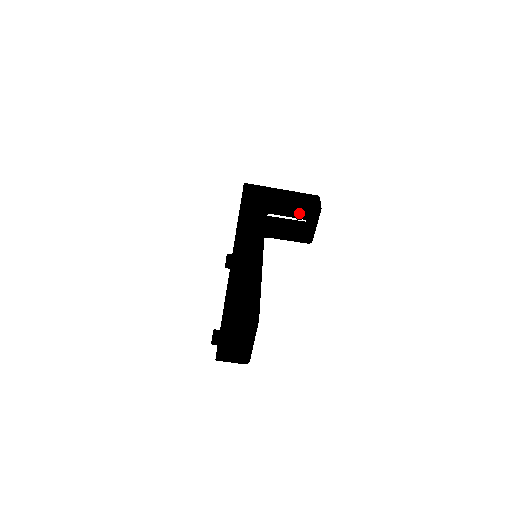
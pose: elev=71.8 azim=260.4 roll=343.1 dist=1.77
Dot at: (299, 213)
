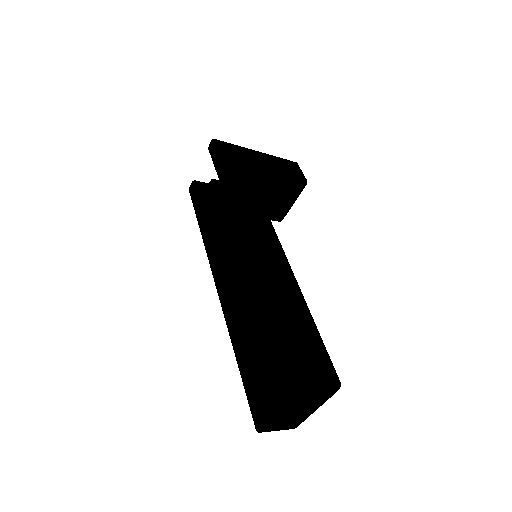
Dot at: (281, 187)
